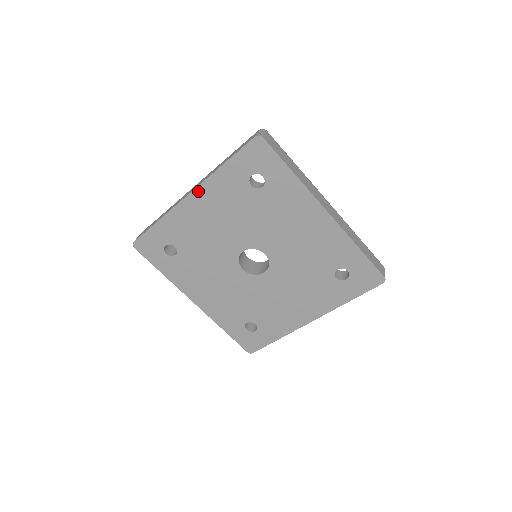
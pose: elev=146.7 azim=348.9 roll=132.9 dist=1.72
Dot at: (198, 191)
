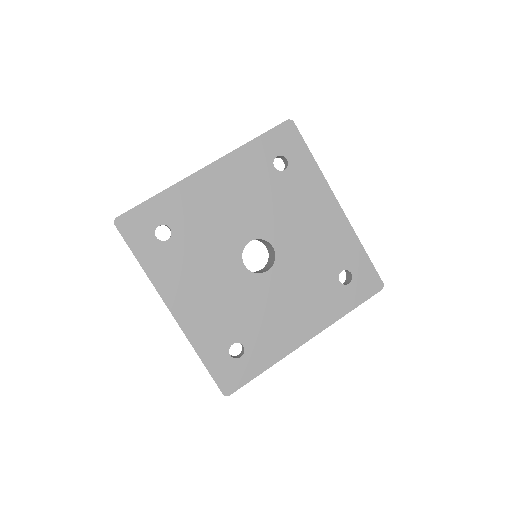
Dot at: (218, 164)
